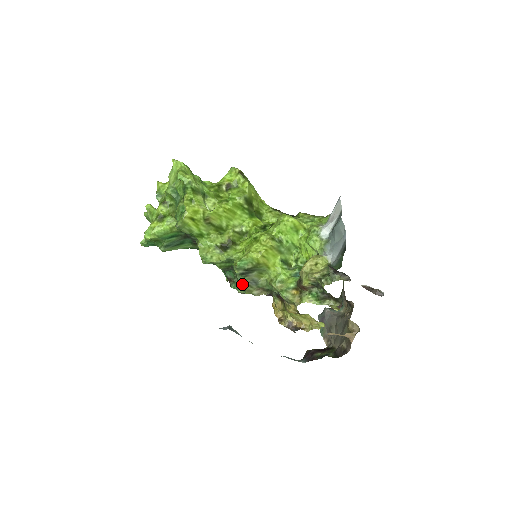
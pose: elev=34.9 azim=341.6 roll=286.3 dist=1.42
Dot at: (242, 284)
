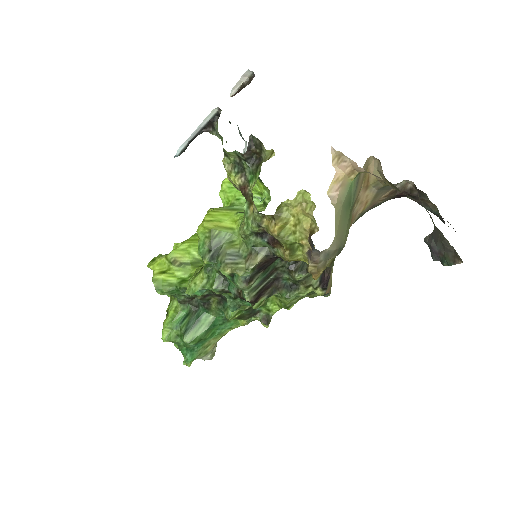
Dot at: (223, 269)
